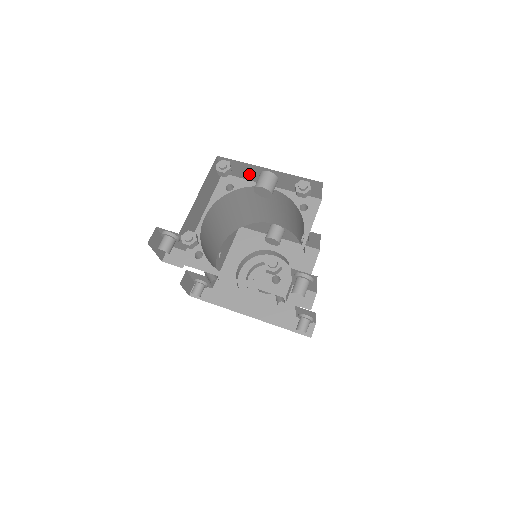
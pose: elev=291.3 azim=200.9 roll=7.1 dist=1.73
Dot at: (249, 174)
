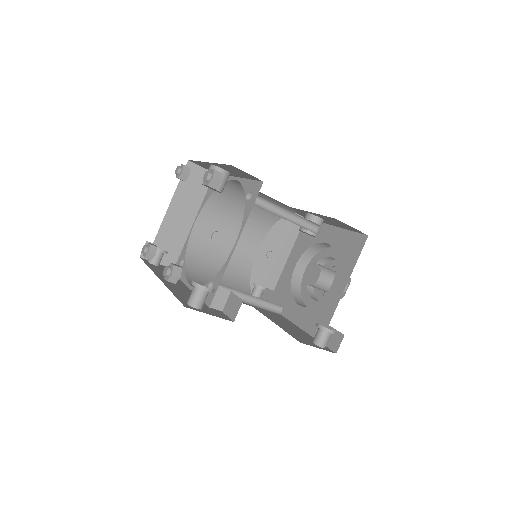
Dot at: occluded
